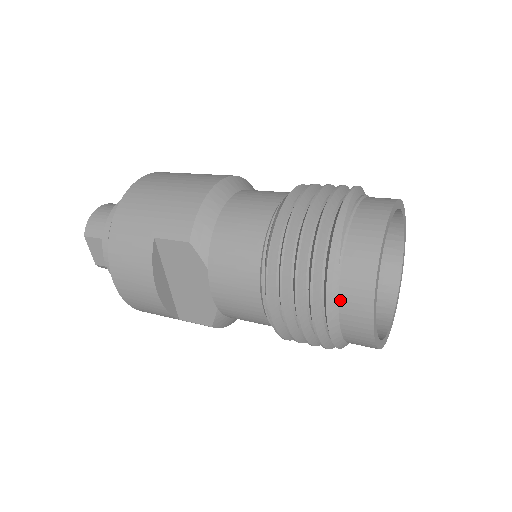
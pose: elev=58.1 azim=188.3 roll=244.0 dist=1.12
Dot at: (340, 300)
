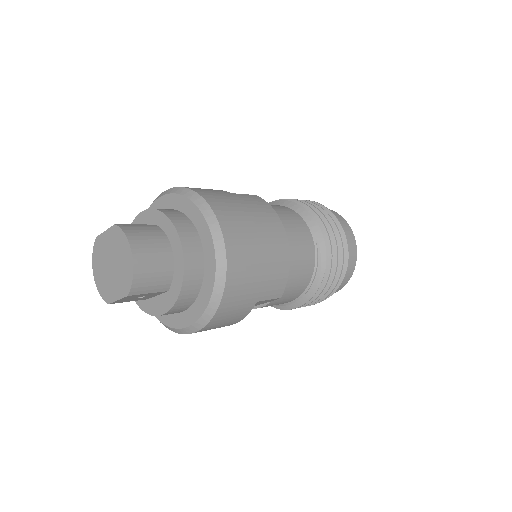
Dot at: occluded
